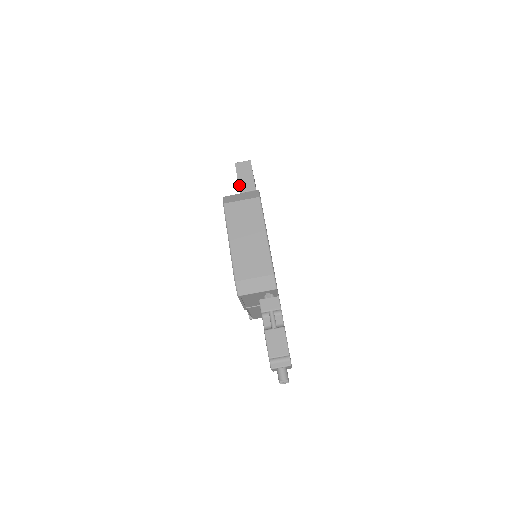
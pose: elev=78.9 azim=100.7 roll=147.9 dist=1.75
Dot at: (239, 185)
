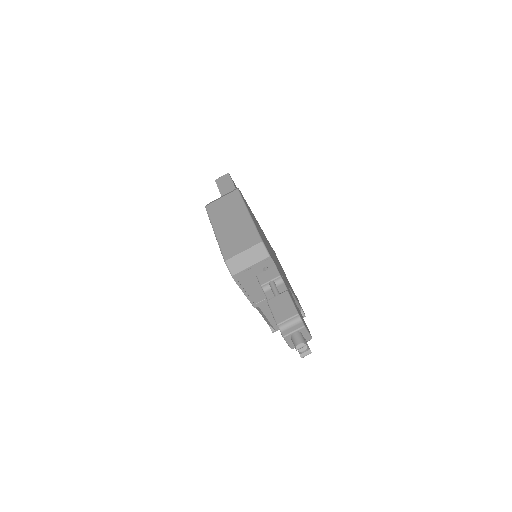
Dot at: (221, 193)
